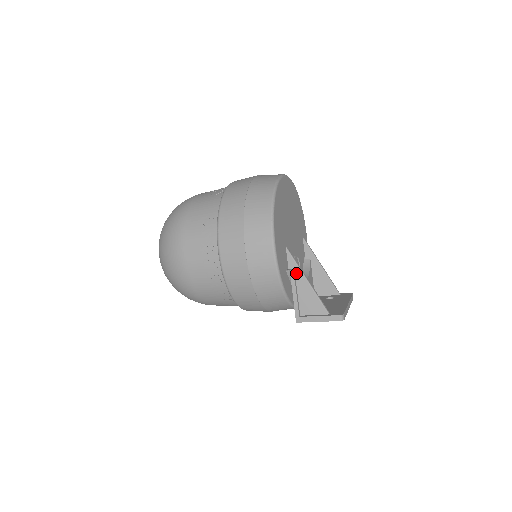
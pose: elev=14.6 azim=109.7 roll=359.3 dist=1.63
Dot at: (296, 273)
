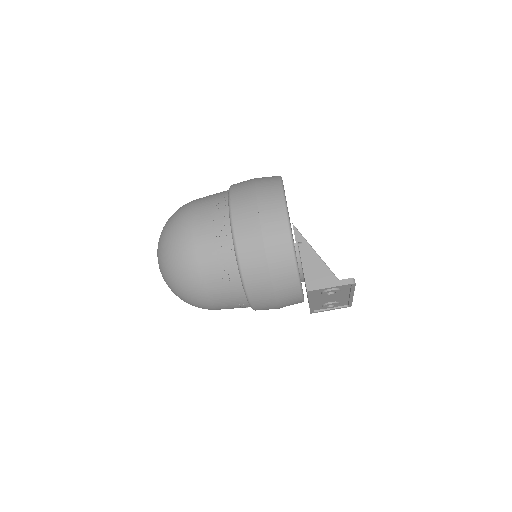
Dot at: (304, 246)
